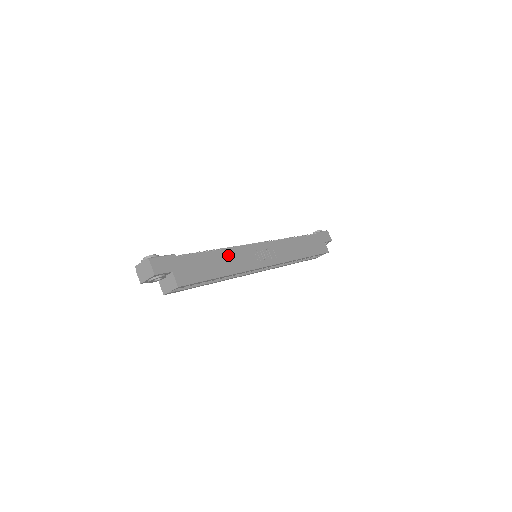
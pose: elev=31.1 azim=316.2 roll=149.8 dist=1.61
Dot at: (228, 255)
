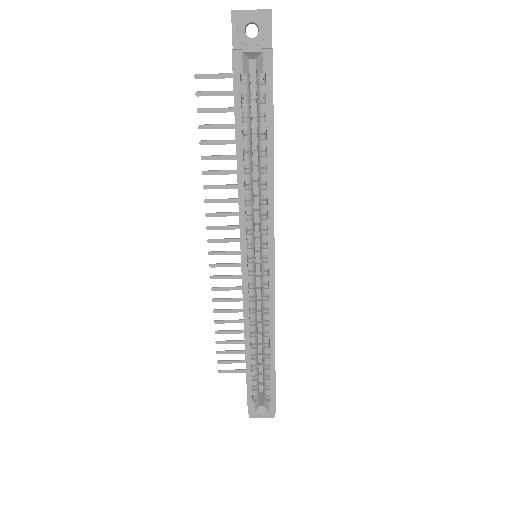
Dot at: occluded
